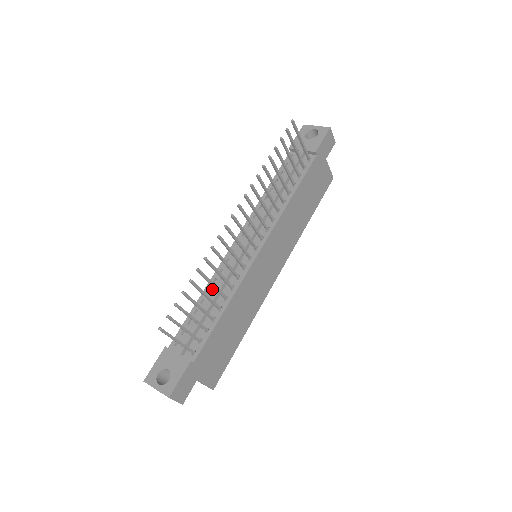
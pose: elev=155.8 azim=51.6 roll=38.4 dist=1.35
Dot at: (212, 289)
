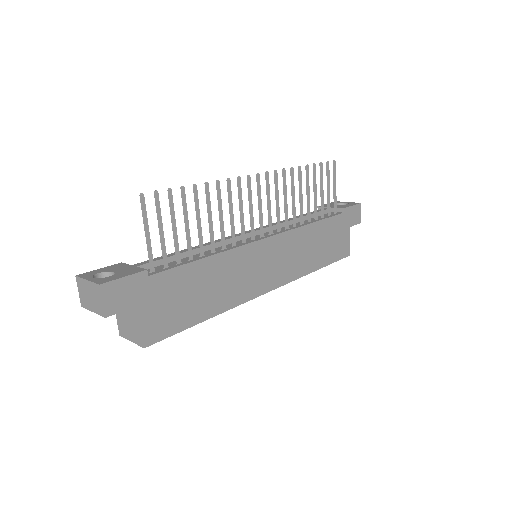
Dot at: occluded
